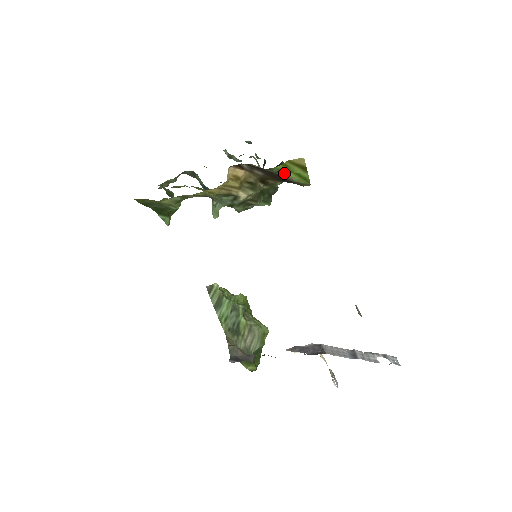
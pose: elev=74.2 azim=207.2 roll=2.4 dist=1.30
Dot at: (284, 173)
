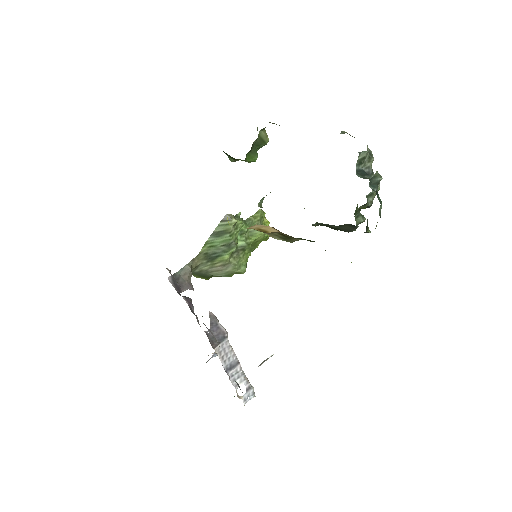
Dot at: occluded
